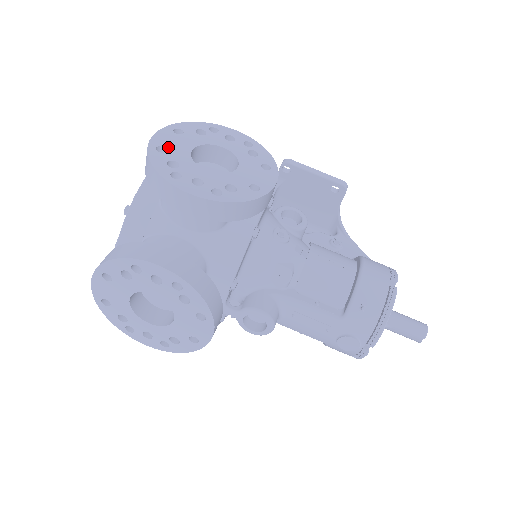
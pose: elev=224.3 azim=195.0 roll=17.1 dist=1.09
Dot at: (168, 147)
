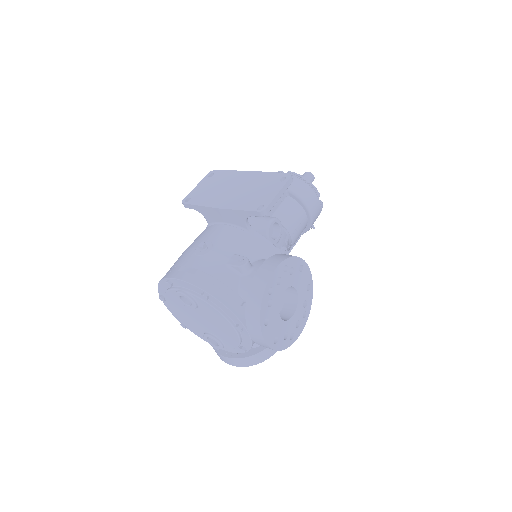
Dot at: (276, 335)
